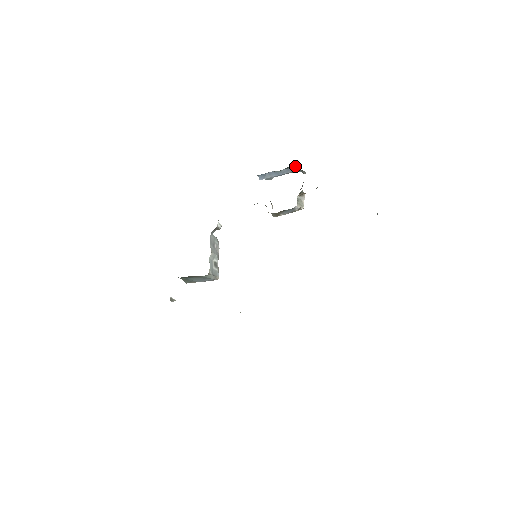
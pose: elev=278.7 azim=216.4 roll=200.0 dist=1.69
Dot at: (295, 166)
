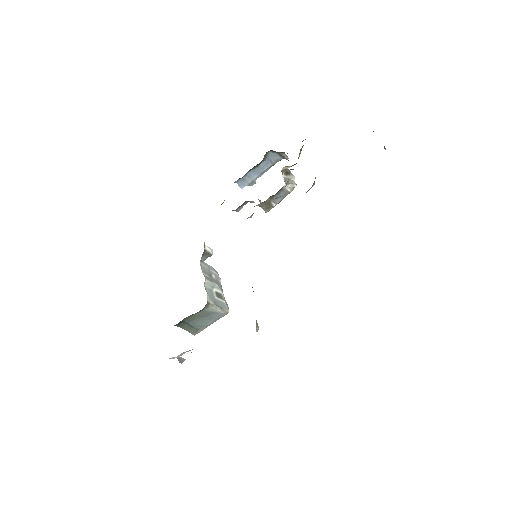
Dot at: (272, 155)
